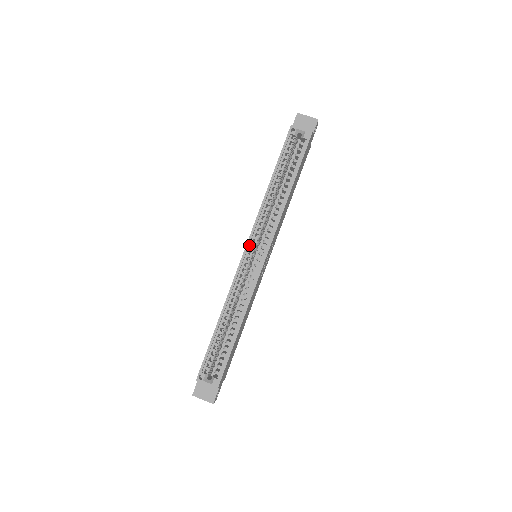
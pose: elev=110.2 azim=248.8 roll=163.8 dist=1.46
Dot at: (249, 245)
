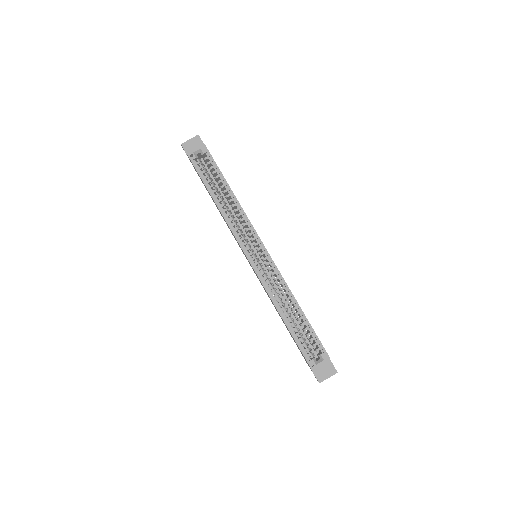
Dot at: (246, 252)
